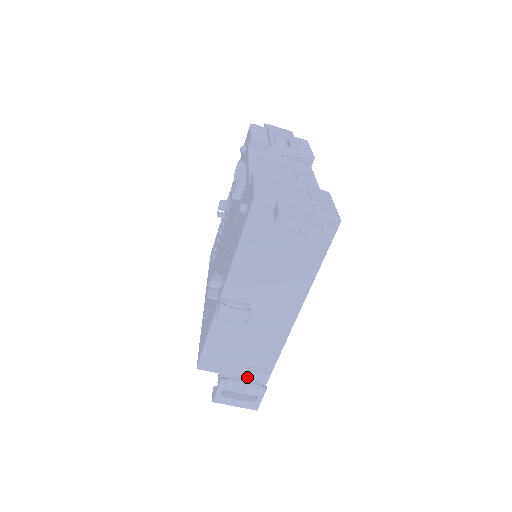
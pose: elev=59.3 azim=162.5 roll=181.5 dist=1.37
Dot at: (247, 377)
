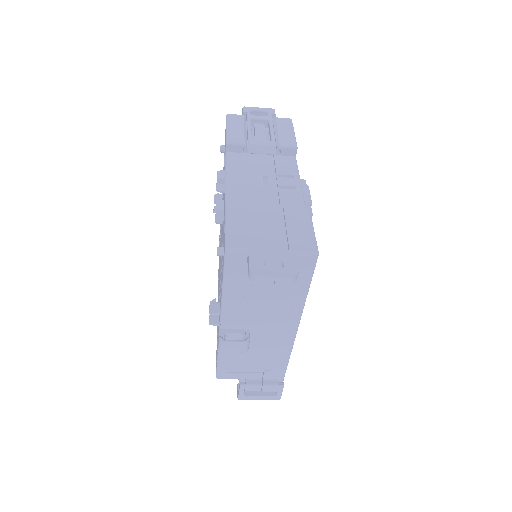
Dot at: (264, 378)
